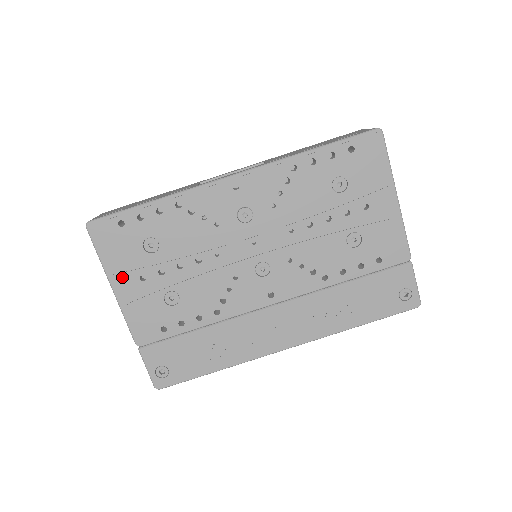
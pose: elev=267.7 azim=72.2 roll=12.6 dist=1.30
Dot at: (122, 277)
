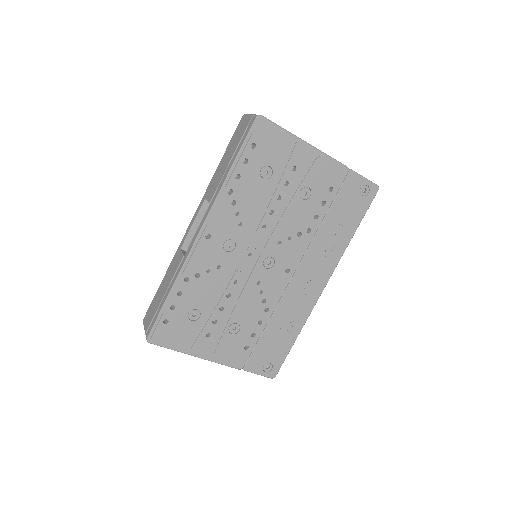
Dot at: (196, 346)
